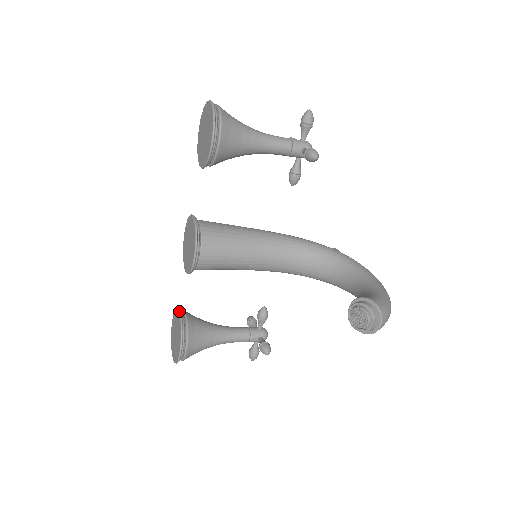
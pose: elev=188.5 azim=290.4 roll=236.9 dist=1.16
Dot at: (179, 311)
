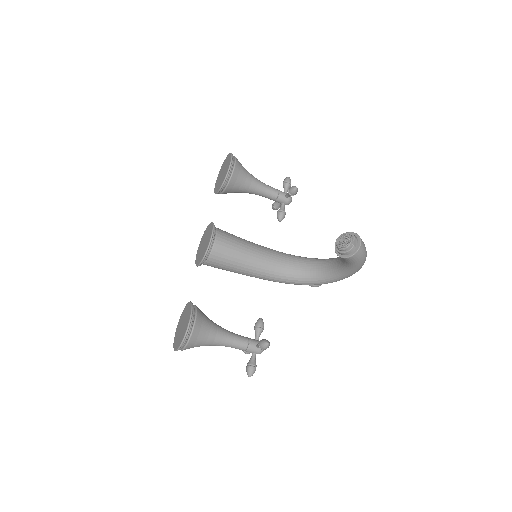
Dot at: (188, 302)
